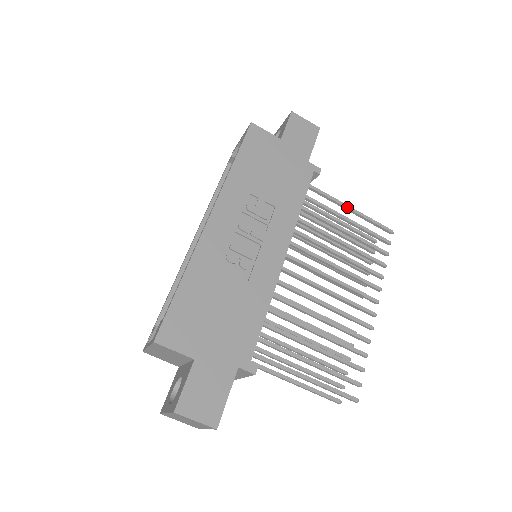
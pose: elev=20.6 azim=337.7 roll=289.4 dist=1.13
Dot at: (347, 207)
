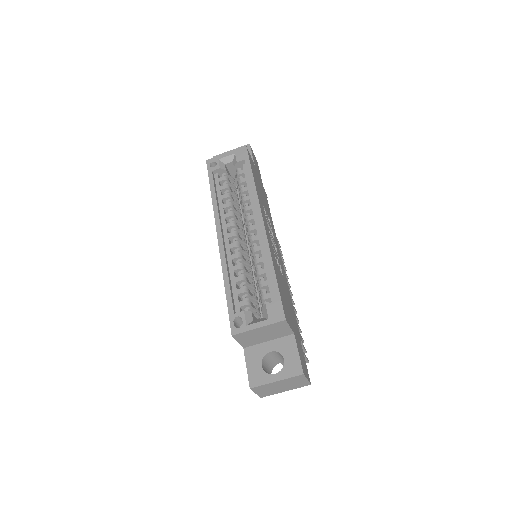
Dot at: occluded
